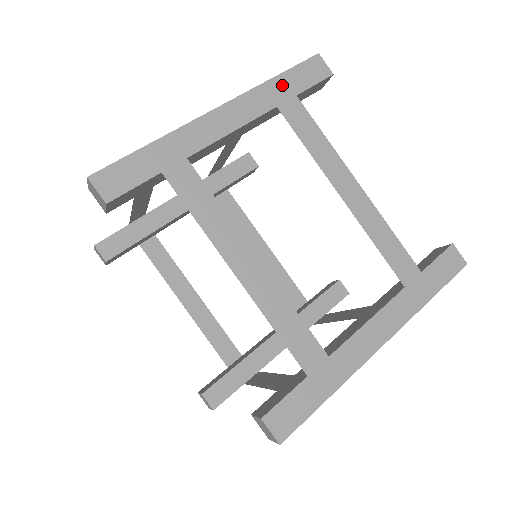
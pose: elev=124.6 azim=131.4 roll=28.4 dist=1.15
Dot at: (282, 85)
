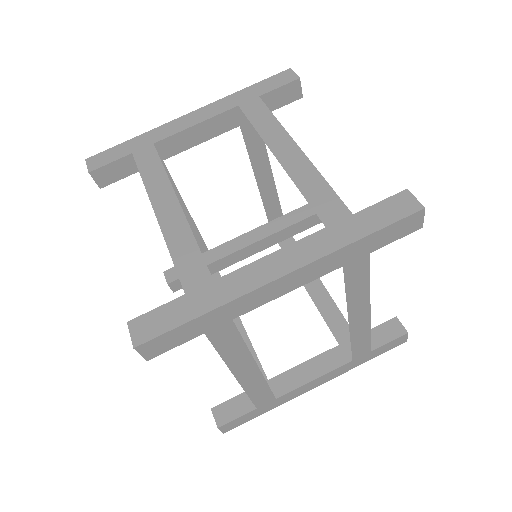
Dot at: (362, 246)
